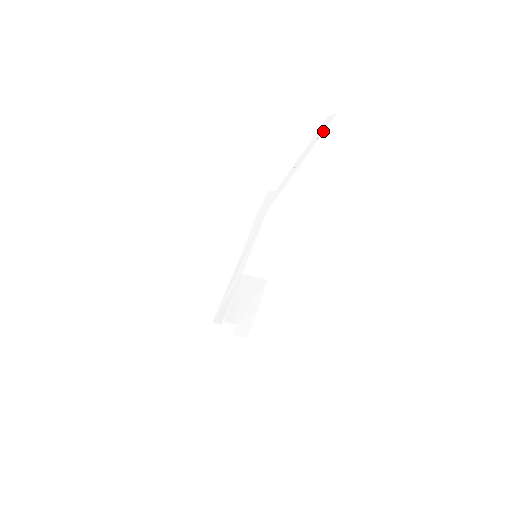
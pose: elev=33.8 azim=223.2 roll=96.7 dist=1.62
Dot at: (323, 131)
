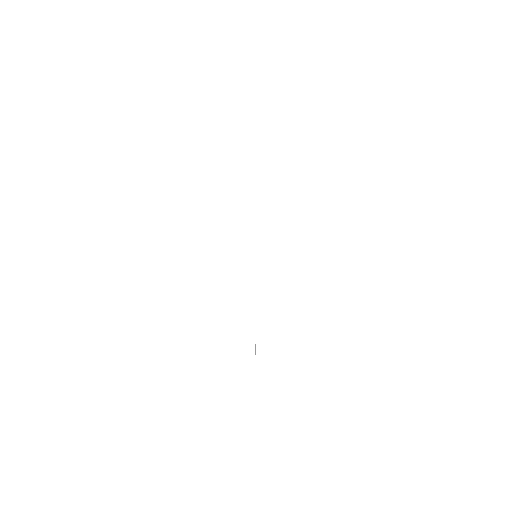
Dot at: occluded
